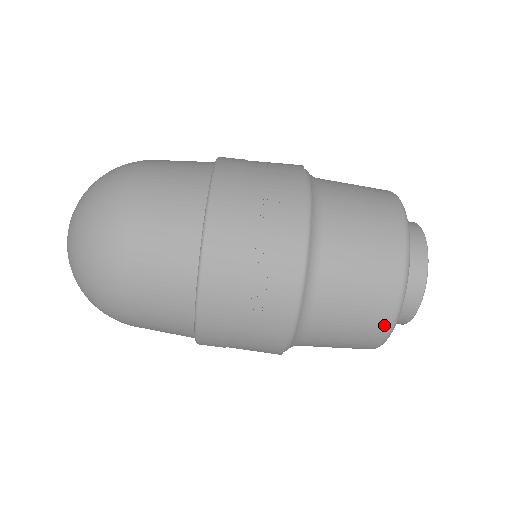
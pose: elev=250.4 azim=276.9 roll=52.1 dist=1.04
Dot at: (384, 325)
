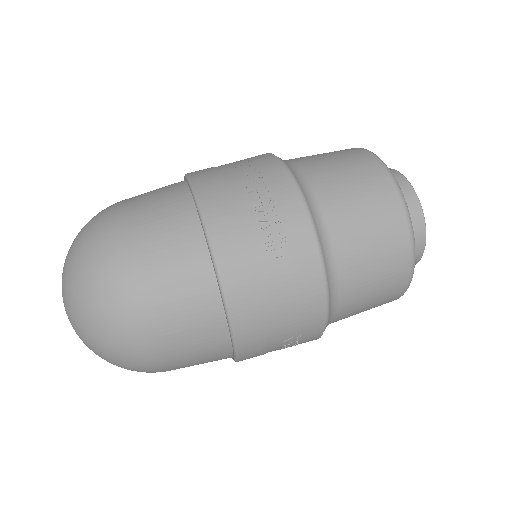
Dot at: (402, 227)
